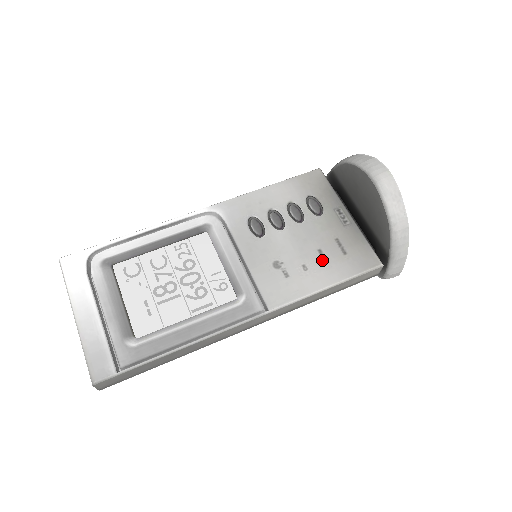
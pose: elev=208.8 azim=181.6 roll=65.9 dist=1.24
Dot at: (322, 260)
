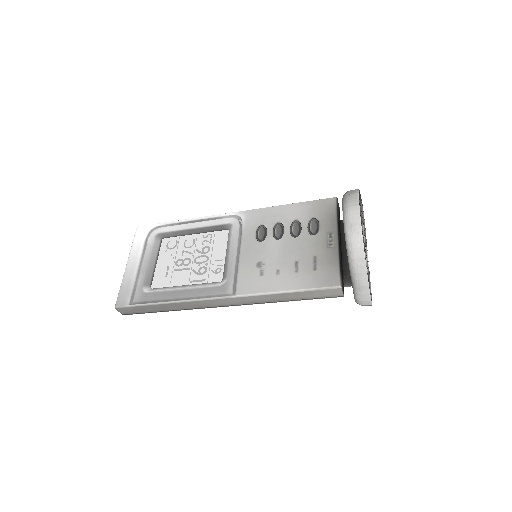
Dot at: (294, 270)
